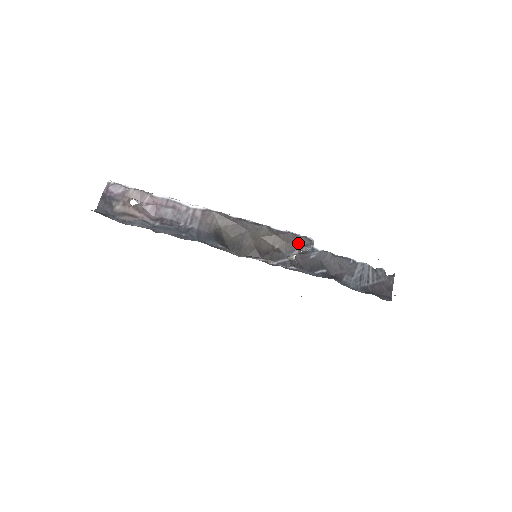
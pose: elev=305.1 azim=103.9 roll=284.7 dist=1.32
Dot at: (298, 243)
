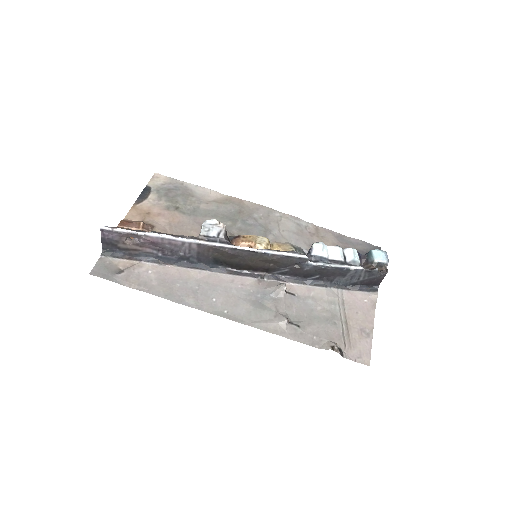
Dot at: (293, 262)
